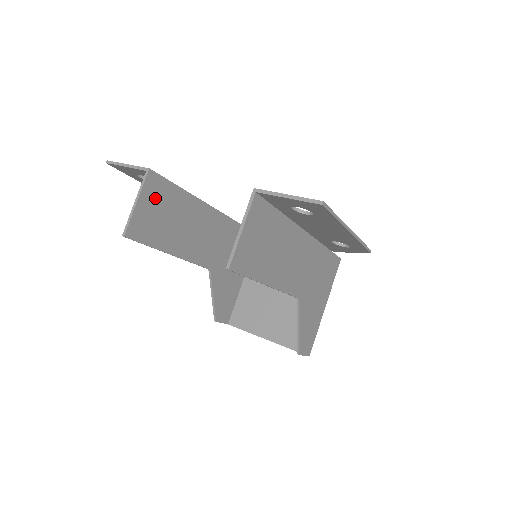
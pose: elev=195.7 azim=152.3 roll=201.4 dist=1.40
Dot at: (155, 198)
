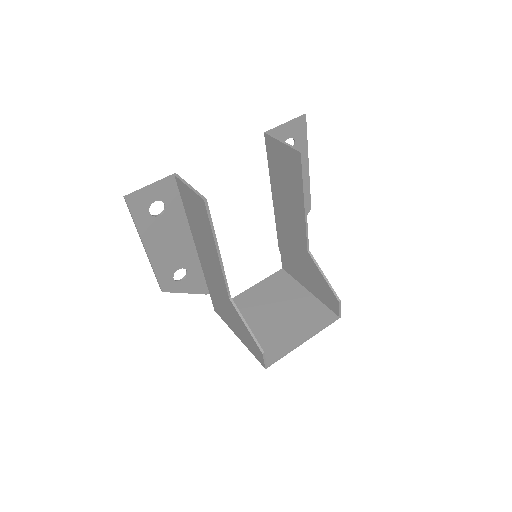
Dot at: occluded
